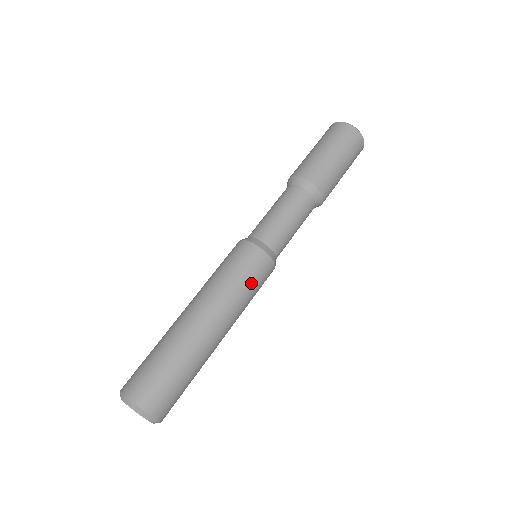
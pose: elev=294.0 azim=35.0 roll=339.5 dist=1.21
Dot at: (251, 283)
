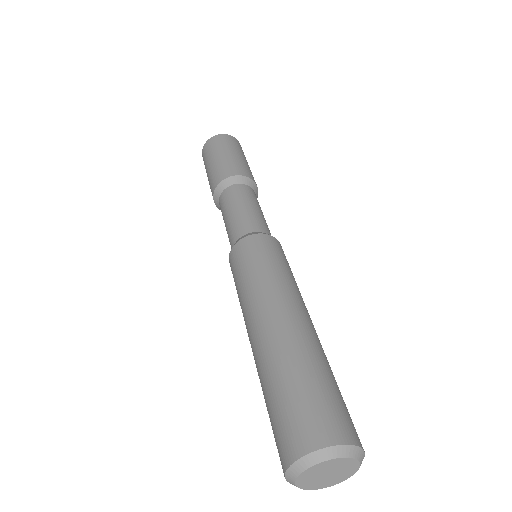
Dot at: occluded
